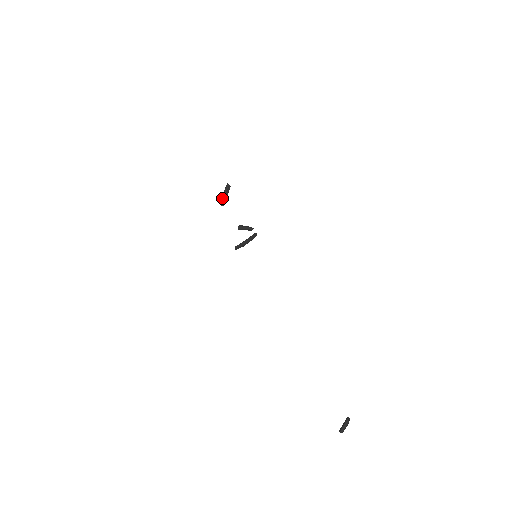
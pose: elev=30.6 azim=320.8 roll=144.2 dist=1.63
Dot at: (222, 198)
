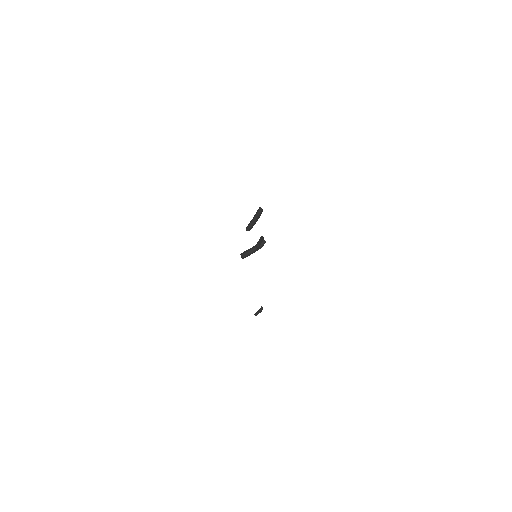
Dot at: (252, 226)
